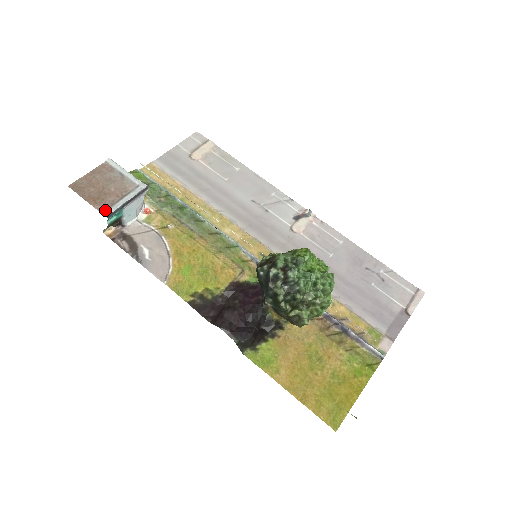
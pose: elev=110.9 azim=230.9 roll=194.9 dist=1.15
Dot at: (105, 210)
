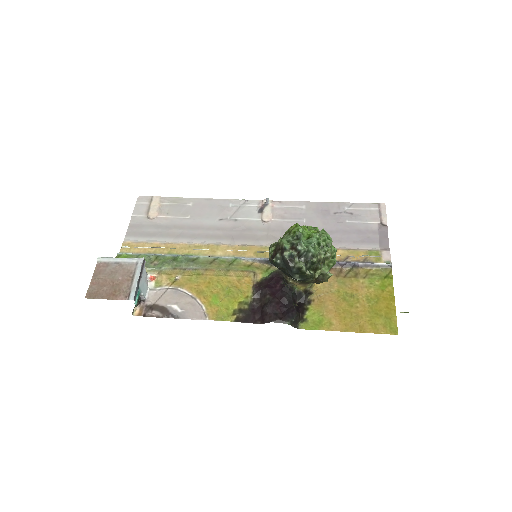
Dot at: (128, 296)
